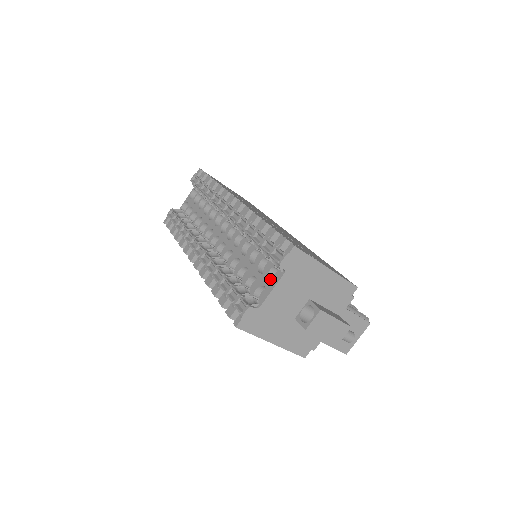
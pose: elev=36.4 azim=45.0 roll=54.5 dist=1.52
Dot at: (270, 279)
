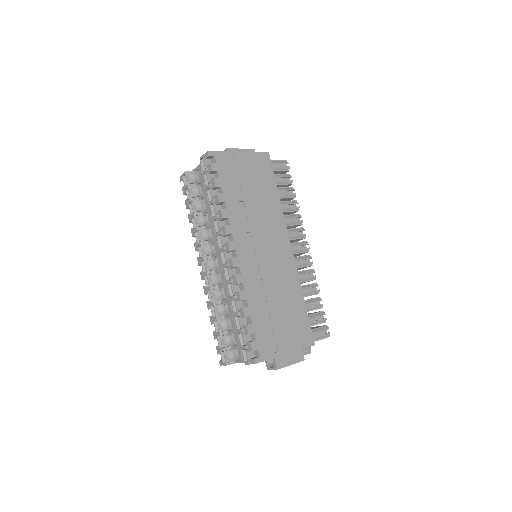
Dot at: occluded
